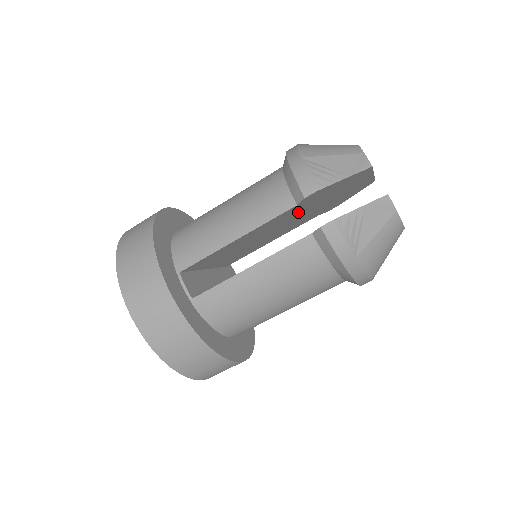
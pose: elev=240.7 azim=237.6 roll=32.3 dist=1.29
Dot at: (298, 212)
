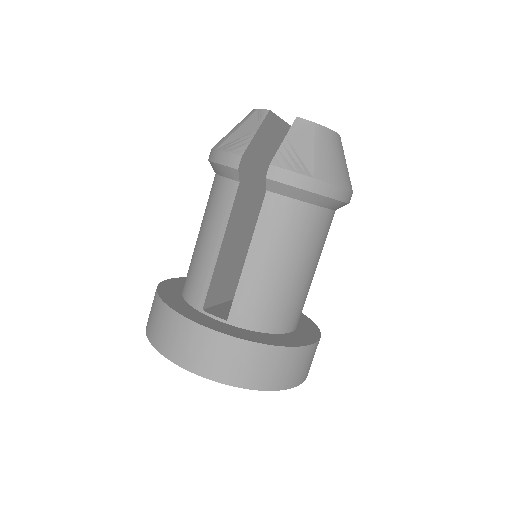
Dot at: (252, 193)
